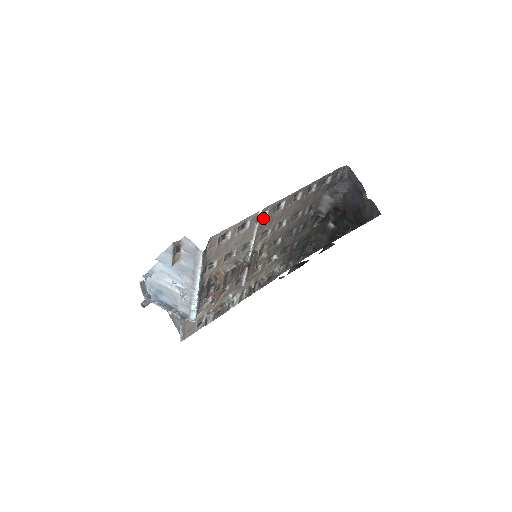
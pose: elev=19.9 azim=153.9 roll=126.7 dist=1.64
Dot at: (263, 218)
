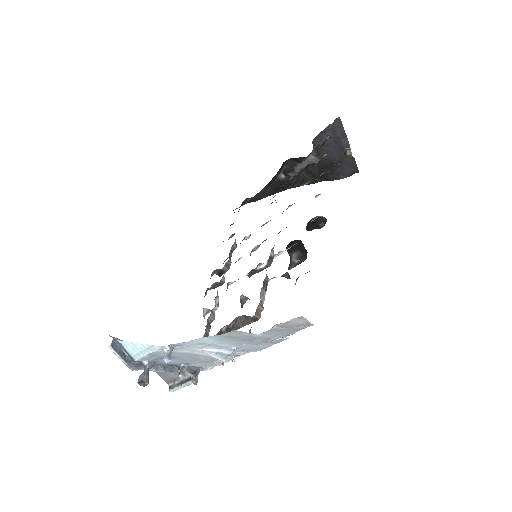
Dot at: occluded
